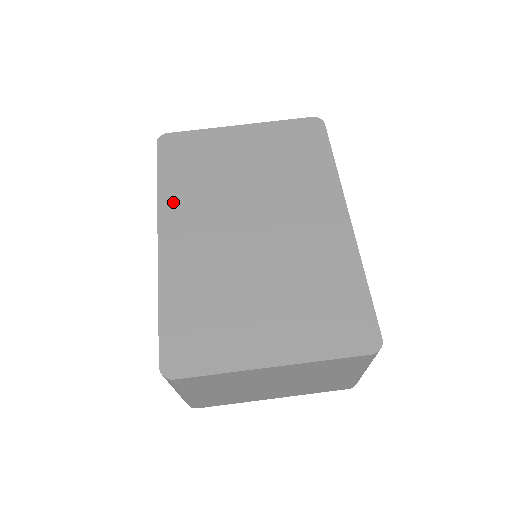
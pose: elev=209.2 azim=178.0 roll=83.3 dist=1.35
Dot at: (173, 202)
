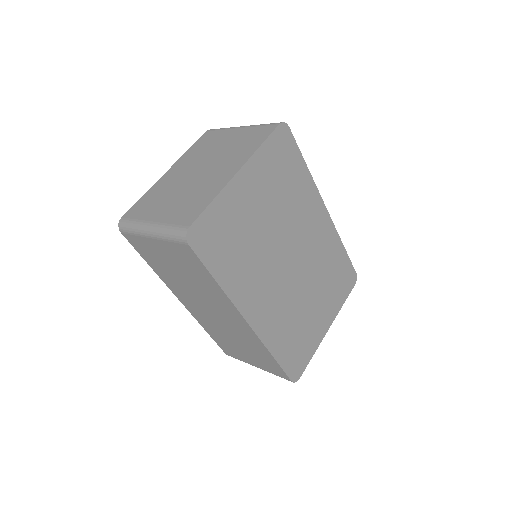
Dot at: (239, 289)
